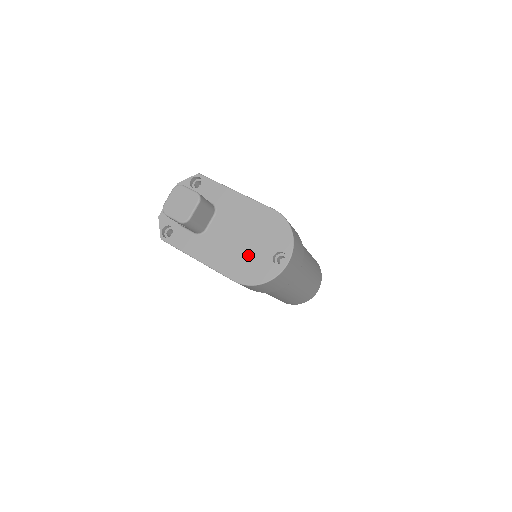
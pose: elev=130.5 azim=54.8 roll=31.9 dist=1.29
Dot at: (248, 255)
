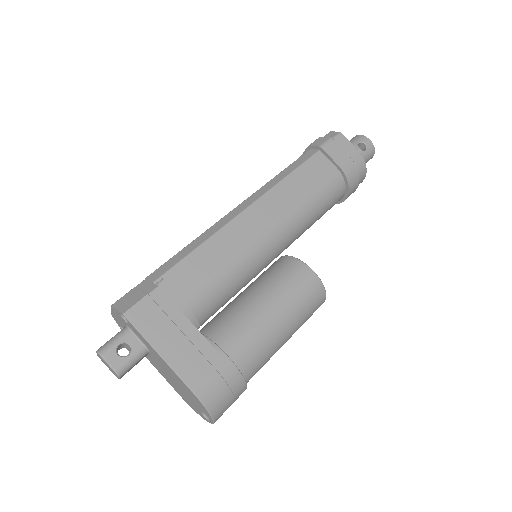
Dot at: (184, 395)
